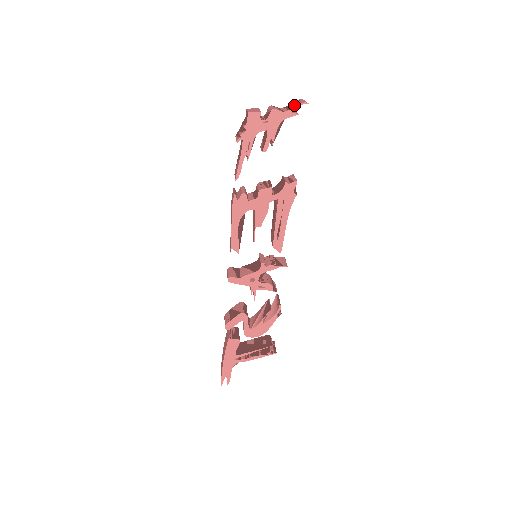
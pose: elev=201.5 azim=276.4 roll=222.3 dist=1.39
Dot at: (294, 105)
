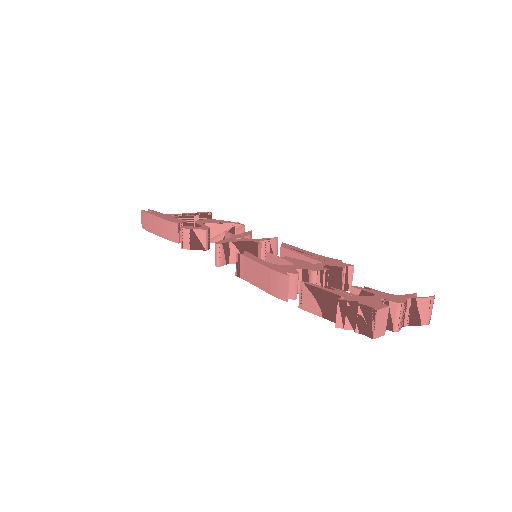
Dot at: (419, 319)
